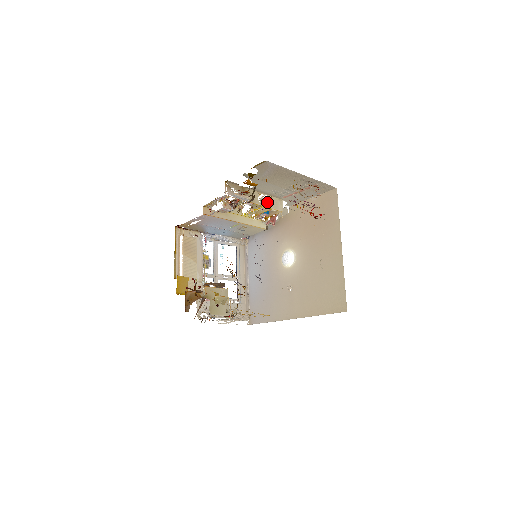
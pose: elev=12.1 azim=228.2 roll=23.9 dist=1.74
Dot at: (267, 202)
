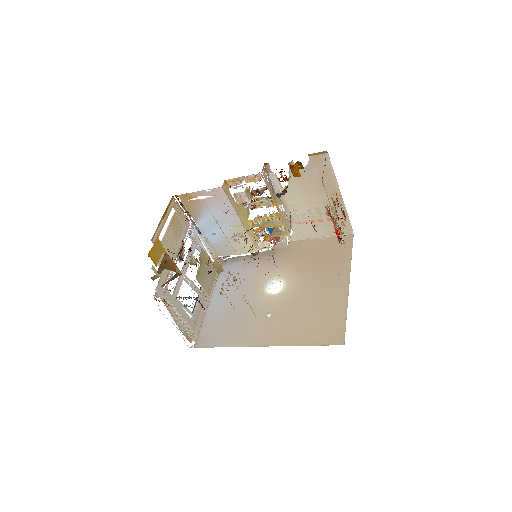
Dot at: (283, 215)
